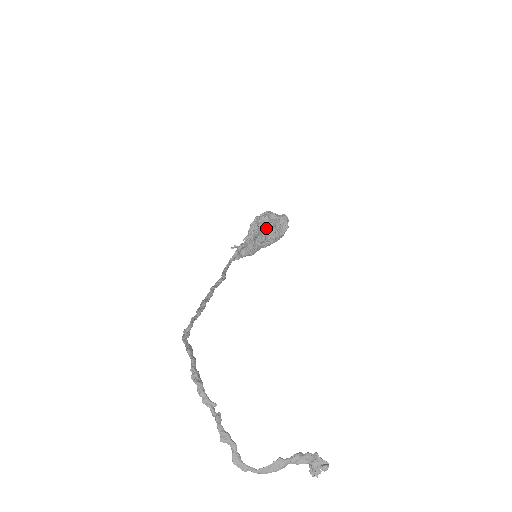
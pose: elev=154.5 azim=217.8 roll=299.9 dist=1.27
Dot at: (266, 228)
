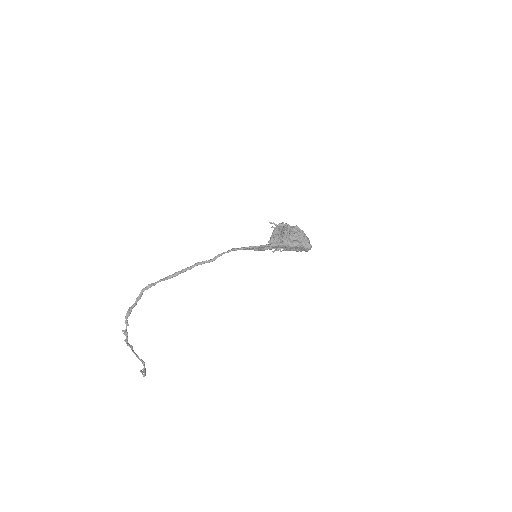
Dot at: (283, 246)
